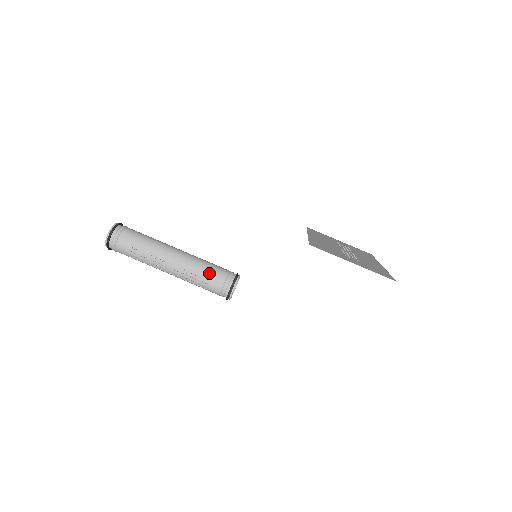
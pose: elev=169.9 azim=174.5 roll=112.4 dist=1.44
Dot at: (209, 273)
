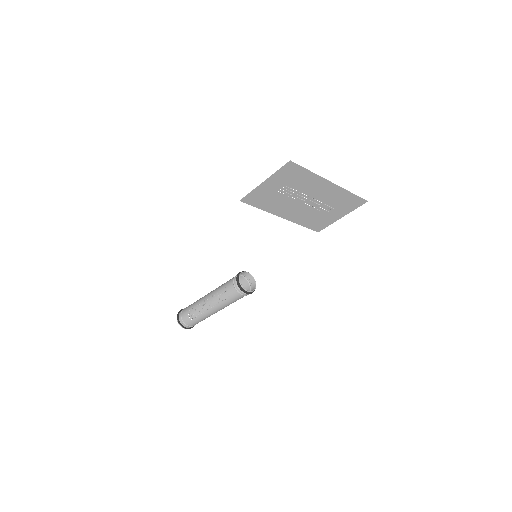
Dot at: (225, 284)
